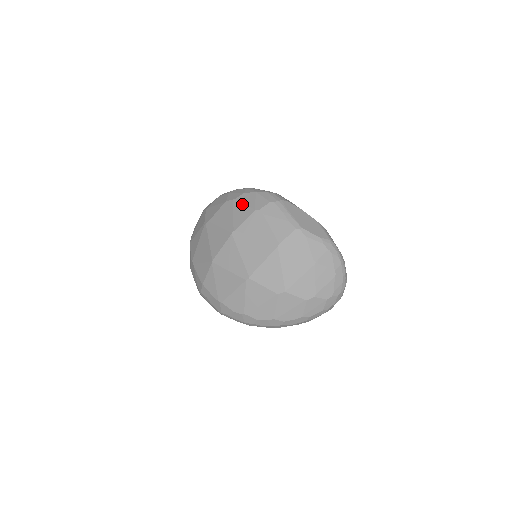
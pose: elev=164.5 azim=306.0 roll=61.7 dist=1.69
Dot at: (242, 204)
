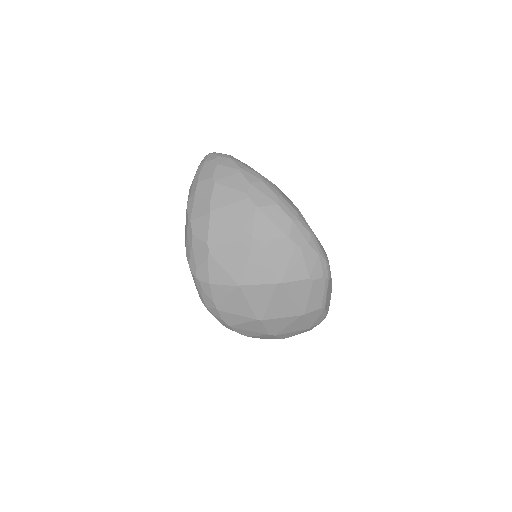
Dot at: (302, 260)
